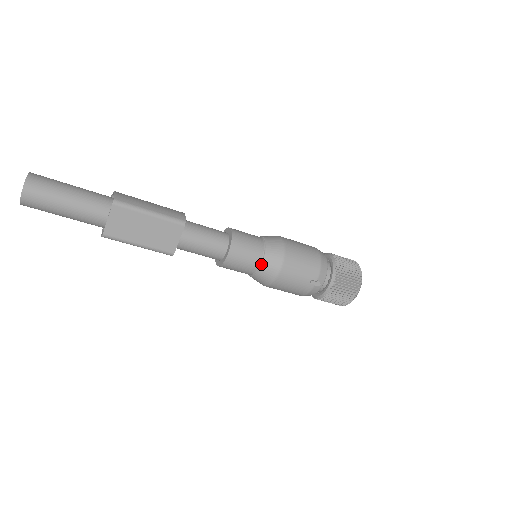
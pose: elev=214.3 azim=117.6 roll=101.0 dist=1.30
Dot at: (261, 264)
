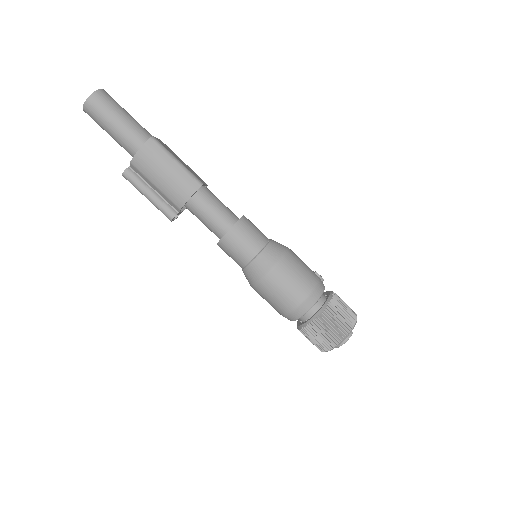
Dot at: (270, 239)
